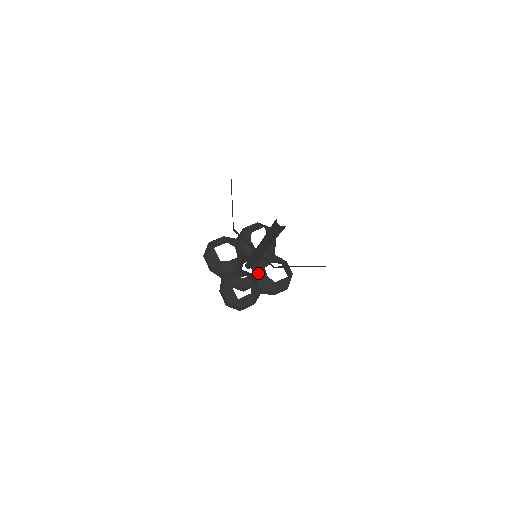
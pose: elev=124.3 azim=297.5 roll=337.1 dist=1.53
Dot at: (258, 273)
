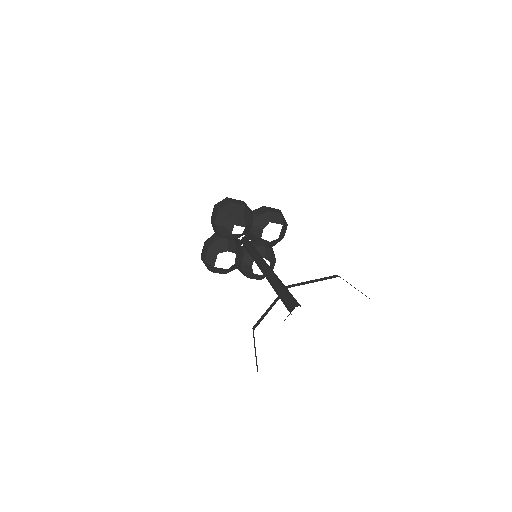
Dot at: (259, 243)
